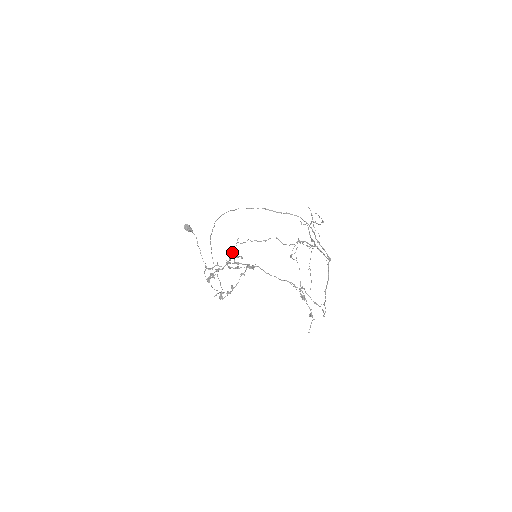
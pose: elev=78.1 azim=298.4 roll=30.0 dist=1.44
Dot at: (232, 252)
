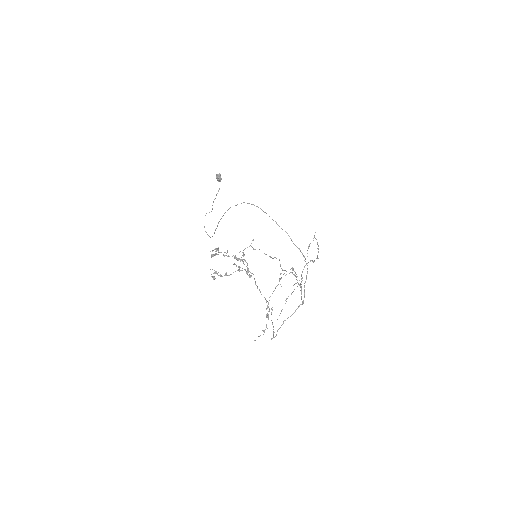
Dot at: (243, 250)
